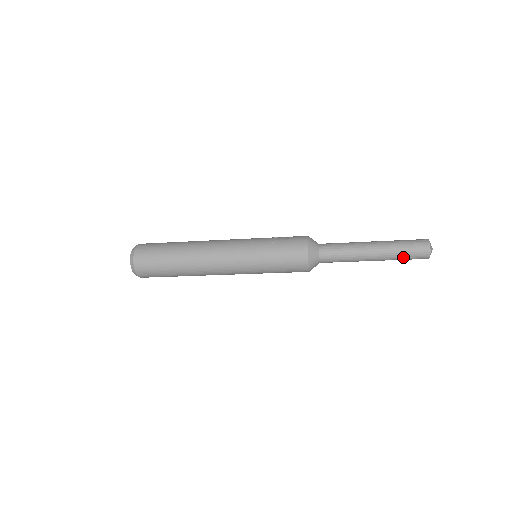
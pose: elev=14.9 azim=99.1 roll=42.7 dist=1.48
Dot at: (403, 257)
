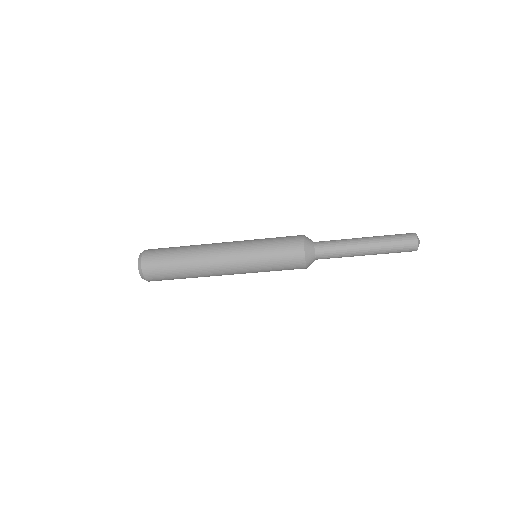
Dot at: (392, 240)
